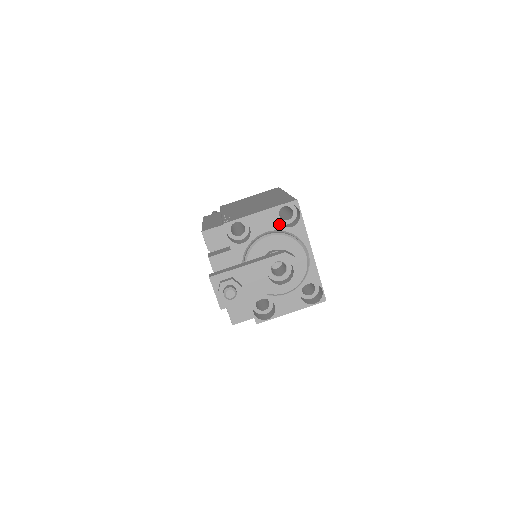
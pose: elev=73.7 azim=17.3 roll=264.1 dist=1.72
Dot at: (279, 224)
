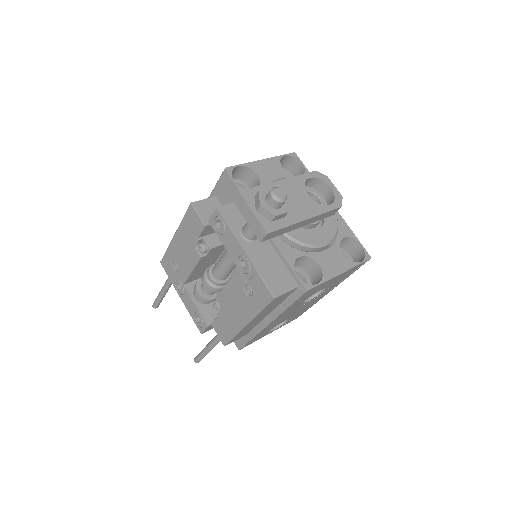
Dot at: (286, 173)
